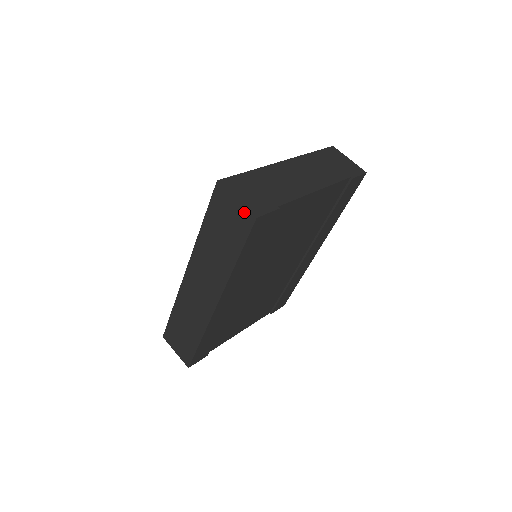
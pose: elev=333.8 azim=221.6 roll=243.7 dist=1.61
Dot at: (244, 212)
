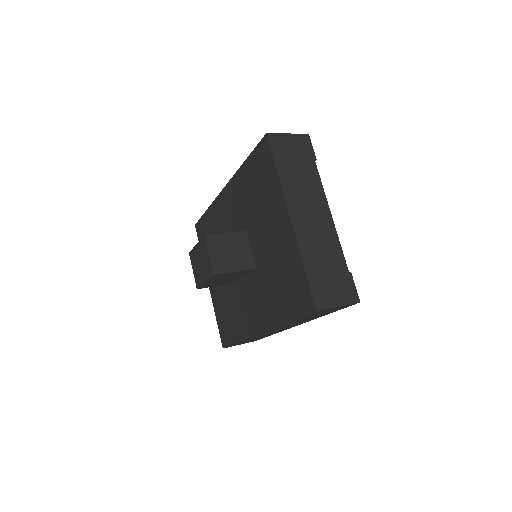
Dot at: occluded
